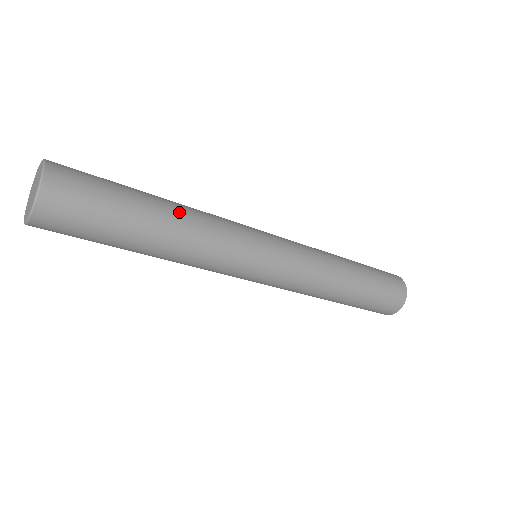
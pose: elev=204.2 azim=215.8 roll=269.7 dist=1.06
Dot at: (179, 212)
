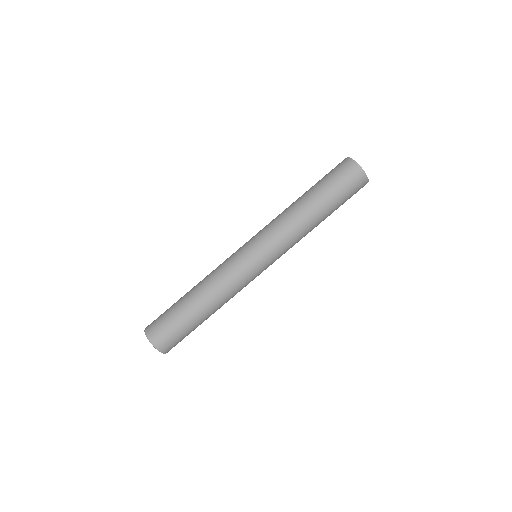
Dot at: (208, 301)
